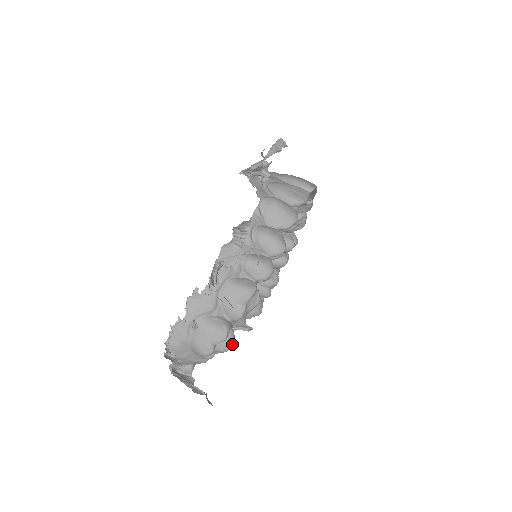
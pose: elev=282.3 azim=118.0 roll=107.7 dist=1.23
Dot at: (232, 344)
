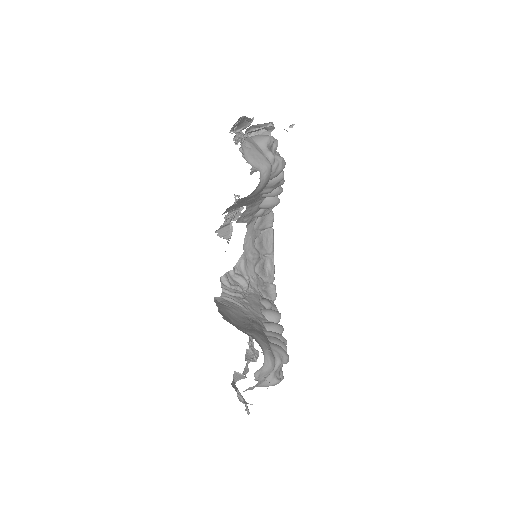
Dot at: (284, 161)
